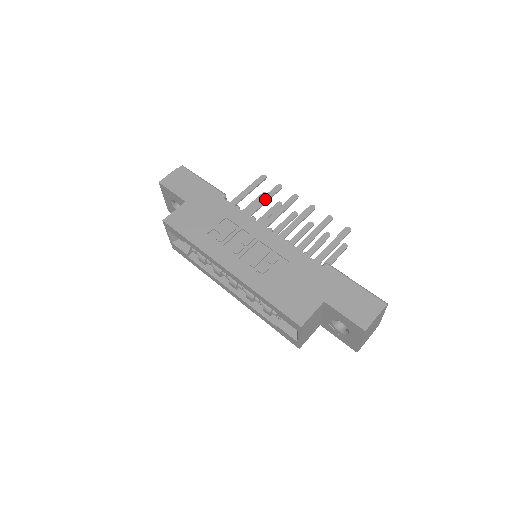
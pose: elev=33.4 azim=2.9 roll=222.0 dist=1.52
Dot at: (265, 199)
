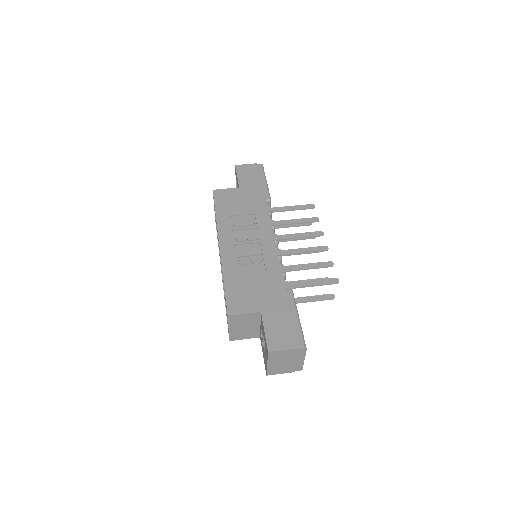
Dot at: (297, 221)
